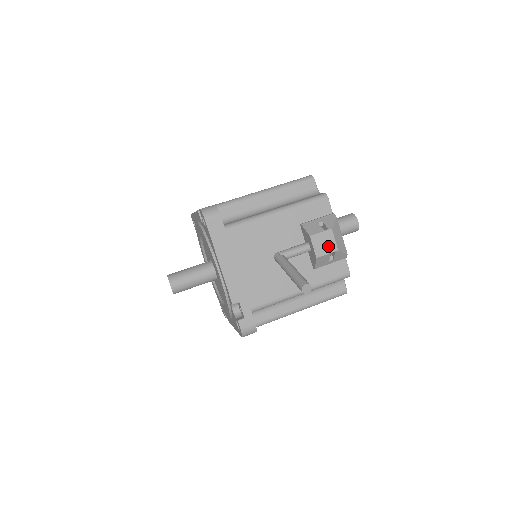
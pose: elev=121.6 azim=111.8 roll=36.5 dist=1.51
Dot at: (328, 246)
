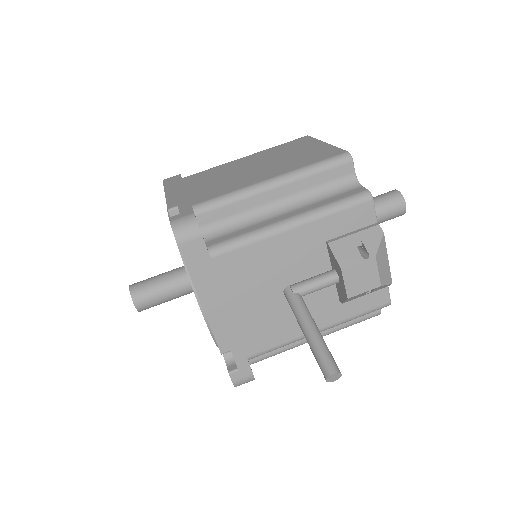
Dot at: (367, 281)
